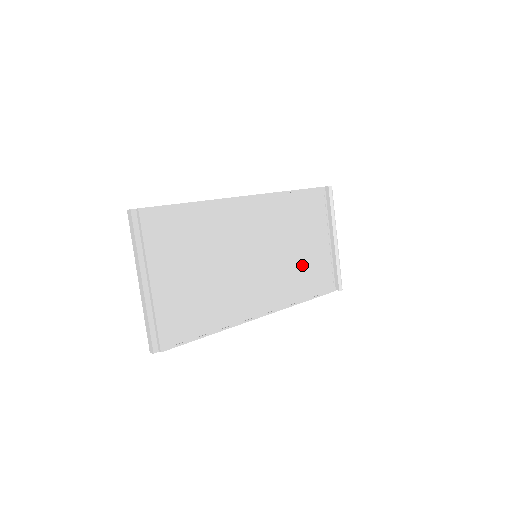
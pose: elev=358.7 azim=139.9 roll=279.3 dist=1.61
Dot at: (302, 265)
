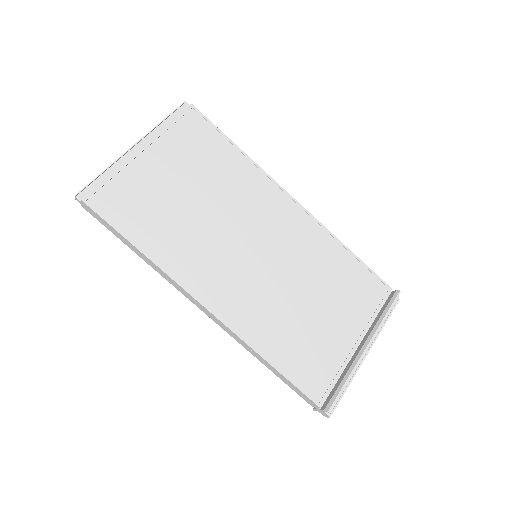
Dot at: (299, 323)
